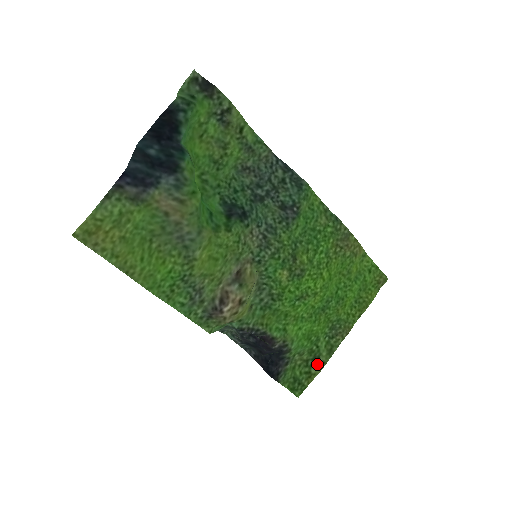
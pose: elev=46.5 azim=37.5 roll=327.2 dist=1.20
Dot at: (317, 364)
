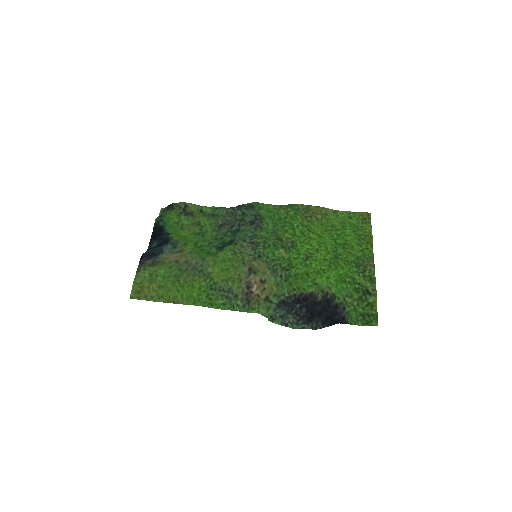
Dot at: (370, 294)
